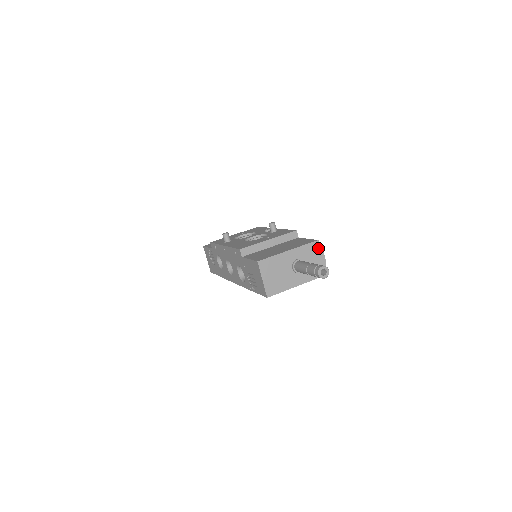
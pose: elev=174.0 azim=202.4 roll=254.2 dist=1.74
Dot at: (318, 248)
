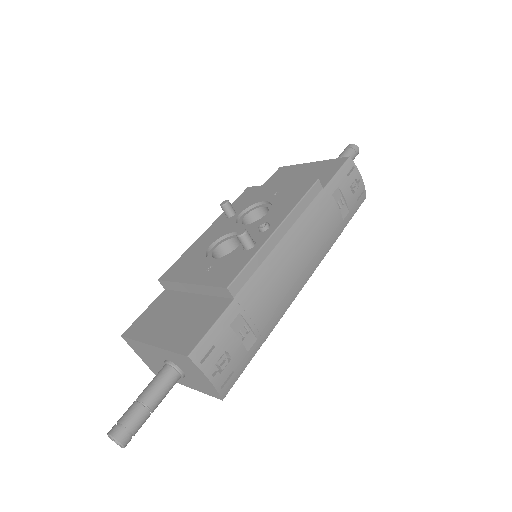
Dot at: (193, 365)
